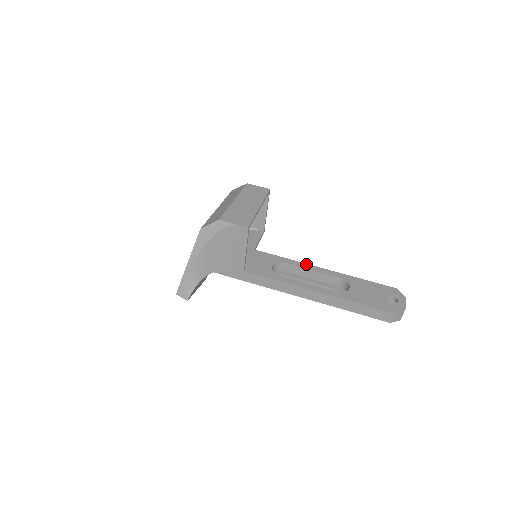
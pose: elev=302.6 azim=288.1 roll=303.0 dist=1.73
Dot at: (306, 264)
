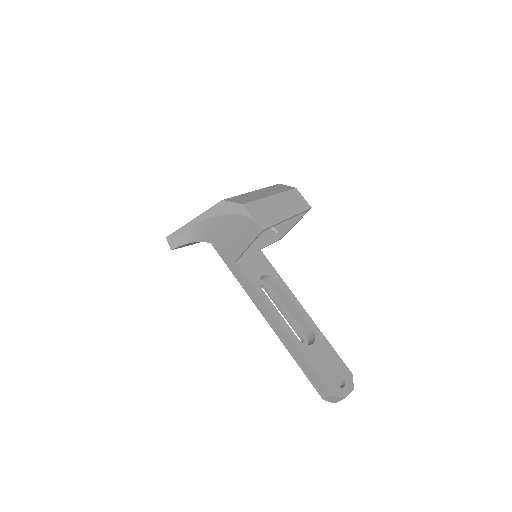
Dot at: (293, 295)
